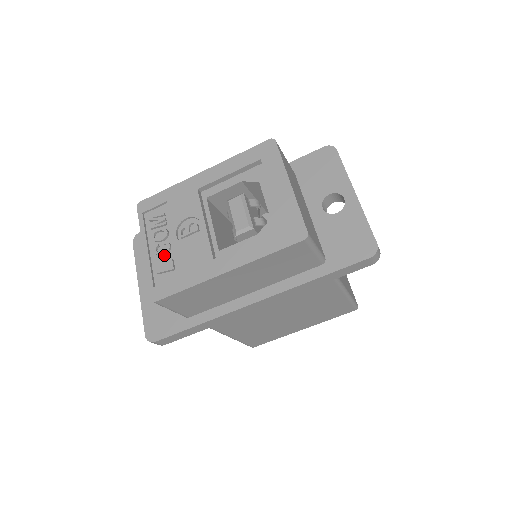
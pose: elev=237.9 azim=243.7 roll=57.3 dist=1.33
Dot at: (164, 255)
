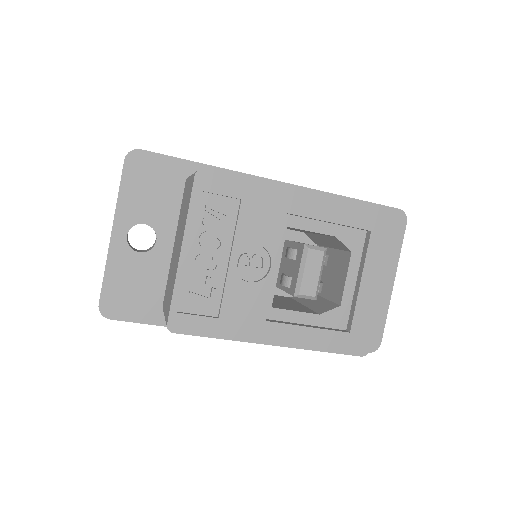
Dot at: (208, 277)
